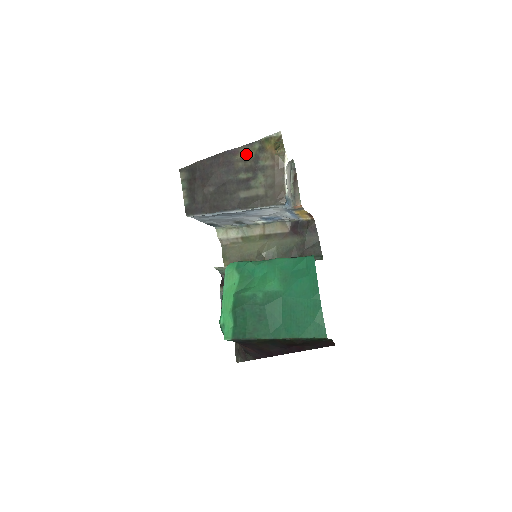
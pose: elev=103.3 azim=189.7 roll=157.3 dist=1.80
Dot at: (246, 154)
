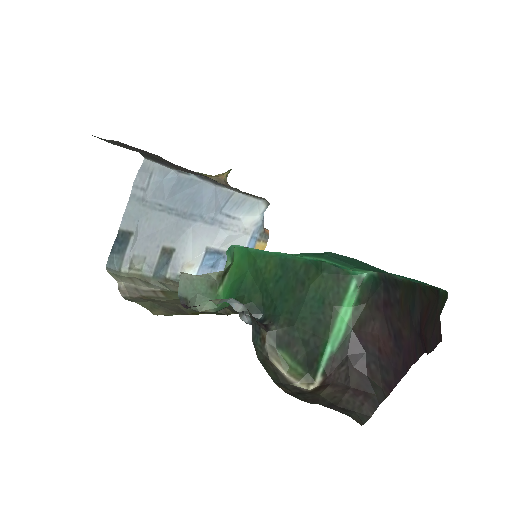
Dot at: occluded
